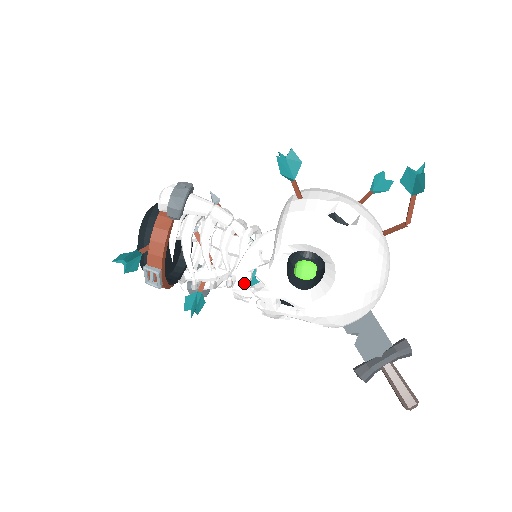
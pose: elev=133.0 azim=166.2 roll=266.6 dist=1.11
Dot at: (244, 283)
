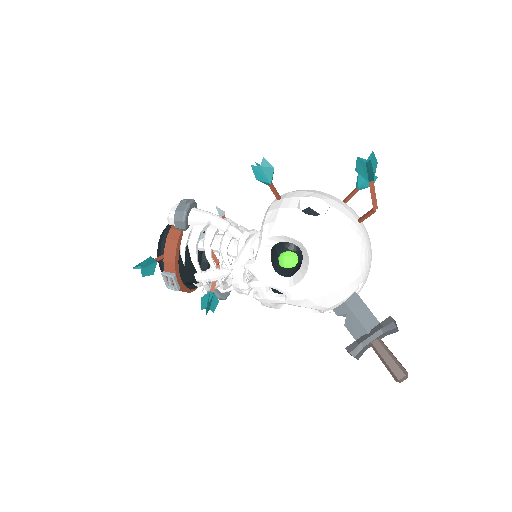
Dot at: (239, 277)
